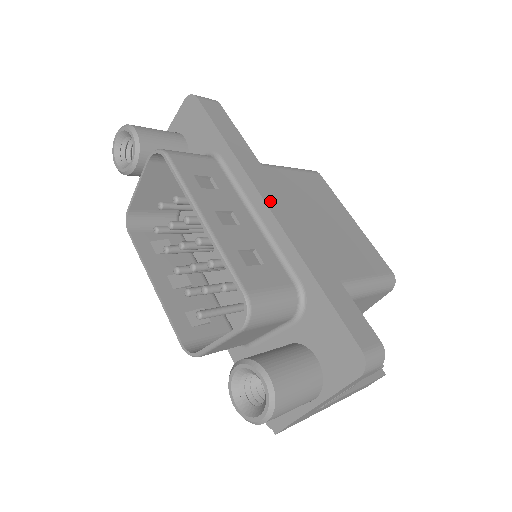
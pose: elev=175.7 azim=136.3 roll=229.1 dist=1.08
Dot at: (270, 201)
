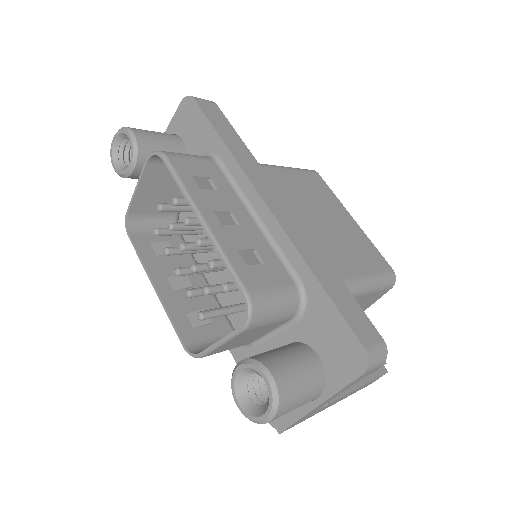
Dot at: (269, 200)
